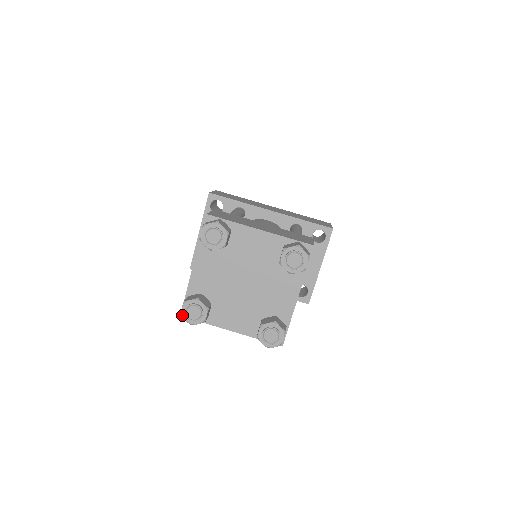
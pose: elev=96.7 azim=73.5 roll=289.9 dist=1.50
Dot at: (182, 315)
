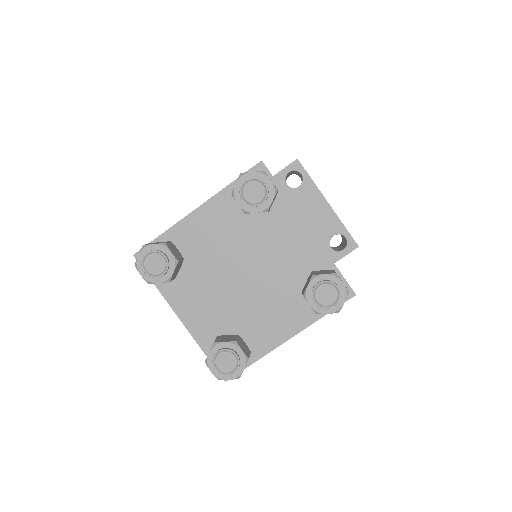
Dot at: (219, 378)
